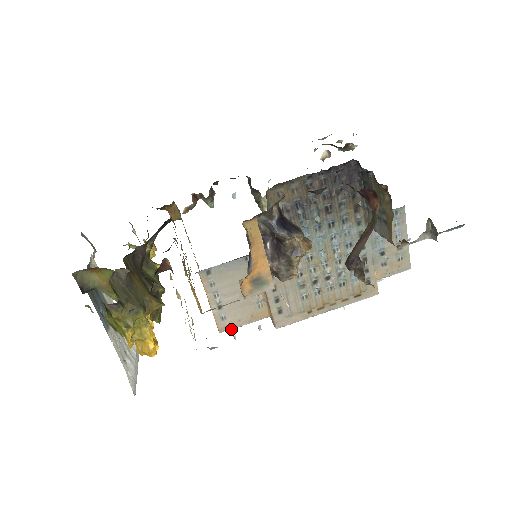
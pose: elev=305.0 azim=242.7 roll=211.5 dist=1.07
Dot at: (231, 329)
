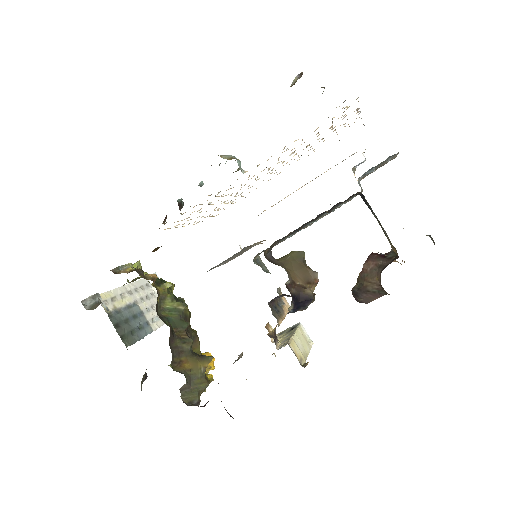
Dot at: occluded
